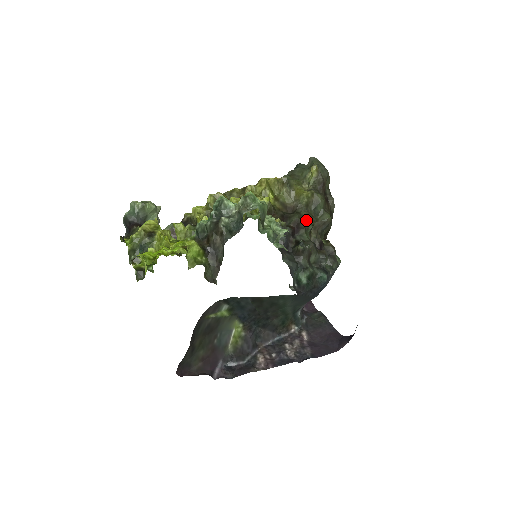
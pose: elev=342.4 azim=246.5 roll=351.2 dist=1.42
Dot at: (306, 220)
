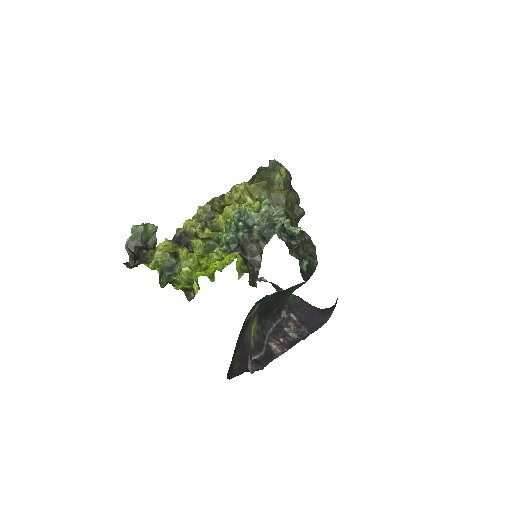
Dot at: (291, 216)
